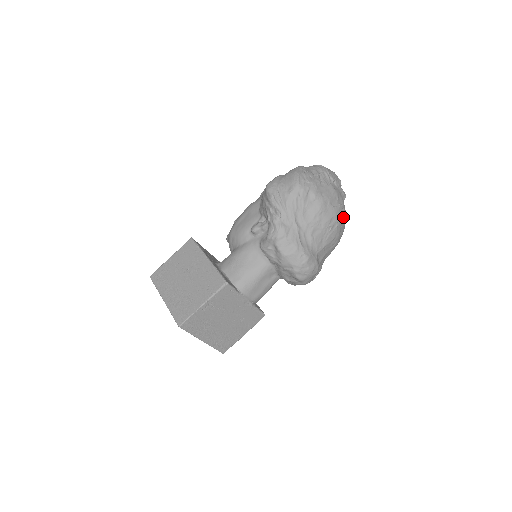
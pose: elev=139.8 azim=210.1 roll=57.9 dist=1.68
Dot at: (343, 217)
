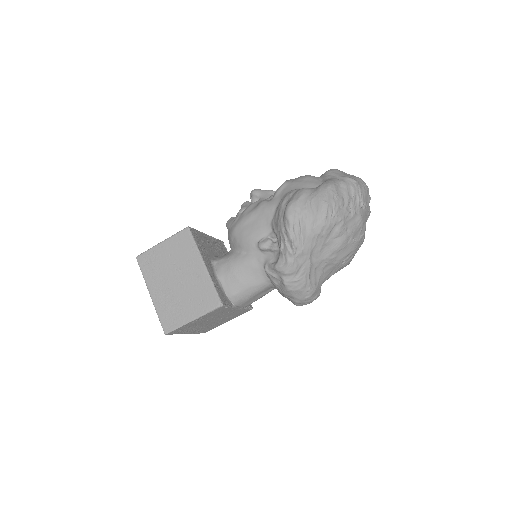
Dot at: occluded
